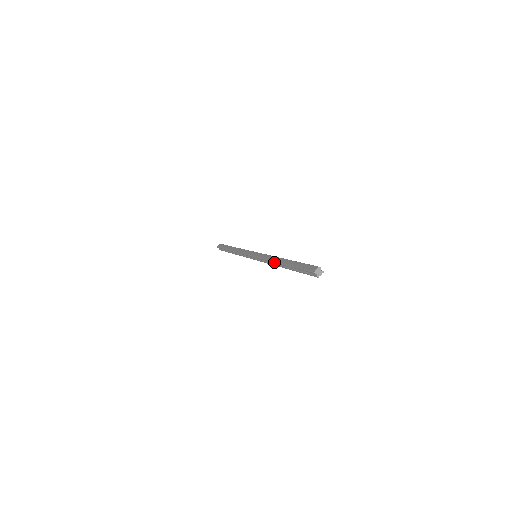
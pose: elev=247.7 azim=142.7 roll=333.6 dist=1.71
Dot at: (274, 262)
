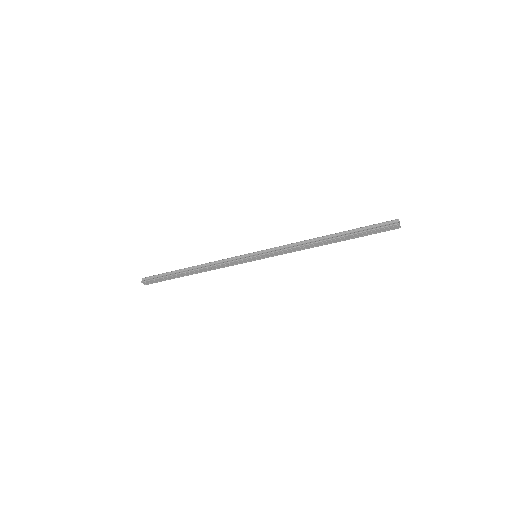
Dot at: occluded
